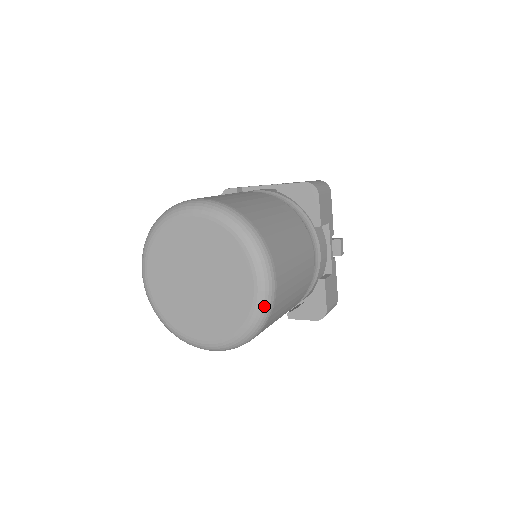
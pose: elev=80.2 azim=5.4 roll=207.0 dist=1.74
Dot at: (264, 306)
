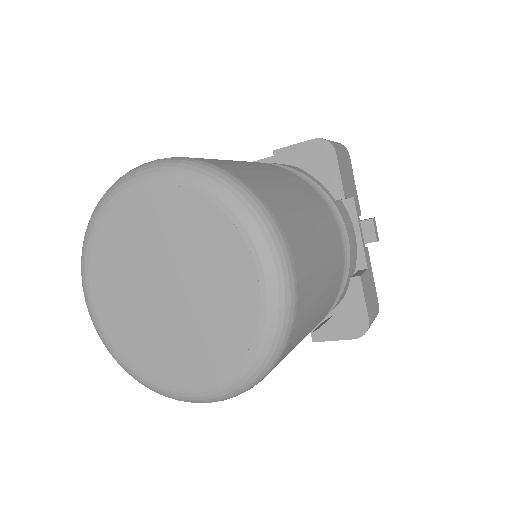
Dot at: (280, 315)
